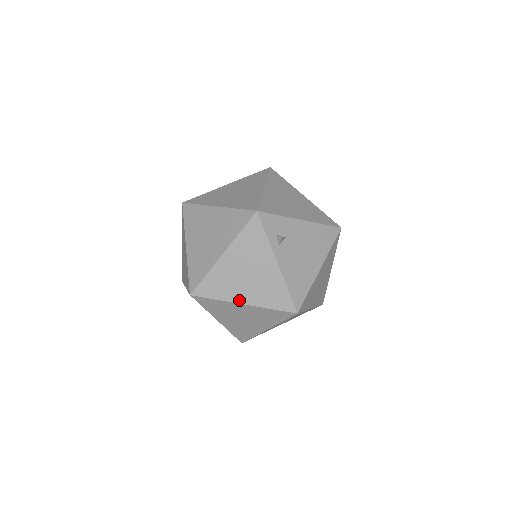
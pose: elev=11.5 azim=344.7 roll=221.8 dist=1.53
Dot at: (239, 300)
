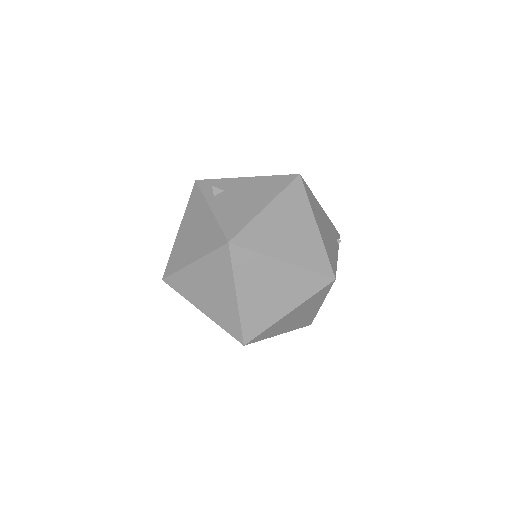
Dot at: (190, 261)
